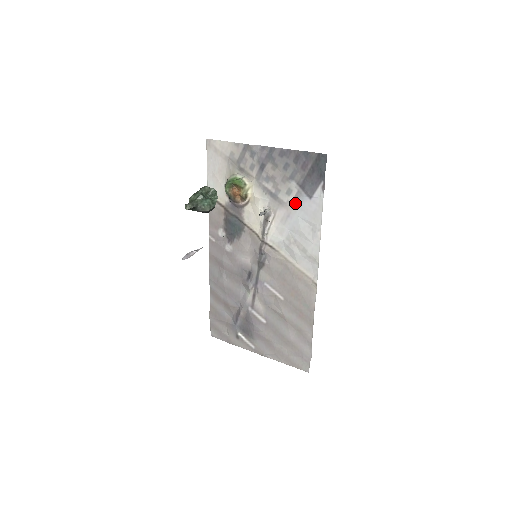
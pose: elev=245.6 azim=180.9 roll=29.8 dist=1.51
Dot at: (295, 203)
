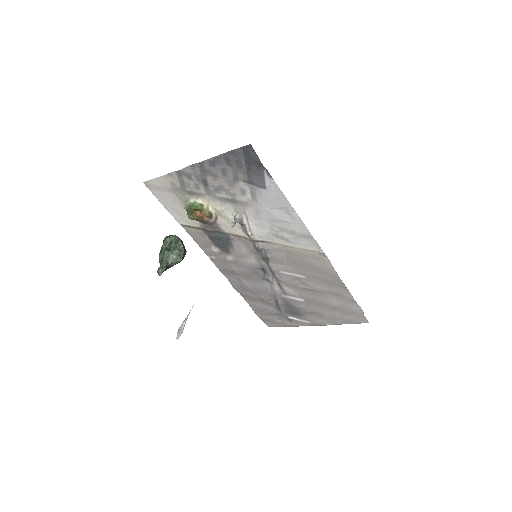
Dot at: (255, 198)
